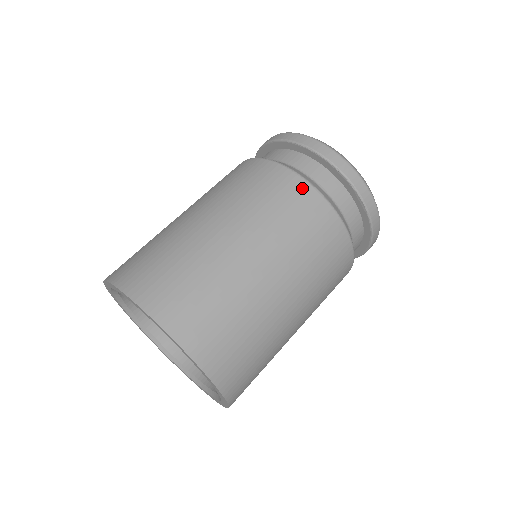
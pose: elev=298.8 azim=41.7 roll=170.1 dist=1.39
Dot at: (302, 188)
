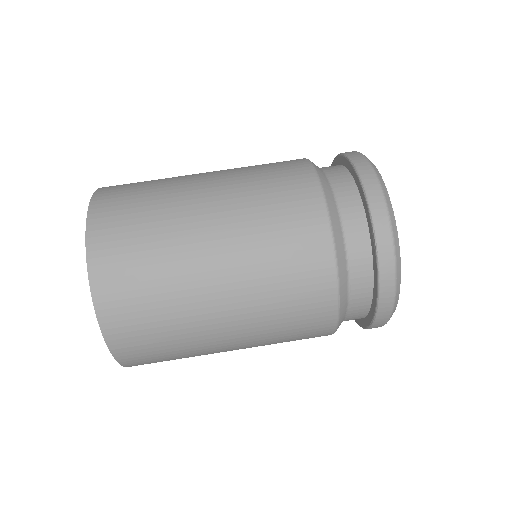
Dot at: (309, 188)
